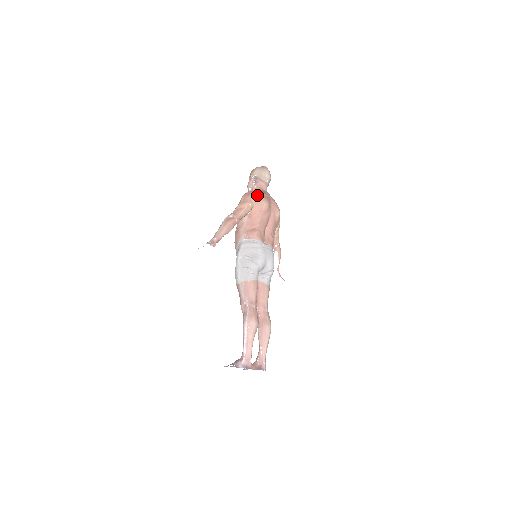
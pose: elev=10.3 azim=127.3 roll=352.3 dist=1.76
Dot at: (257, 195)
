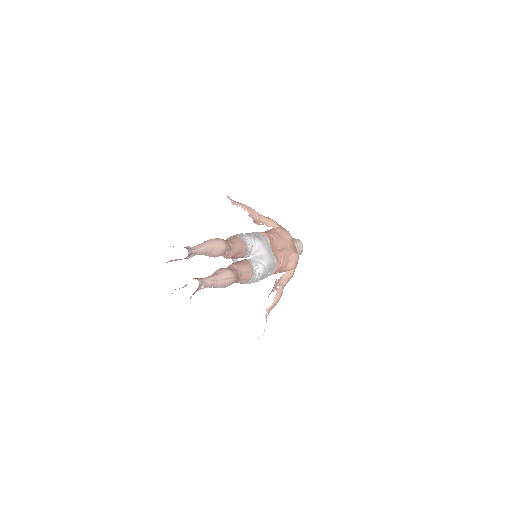
Dot at: occluded
